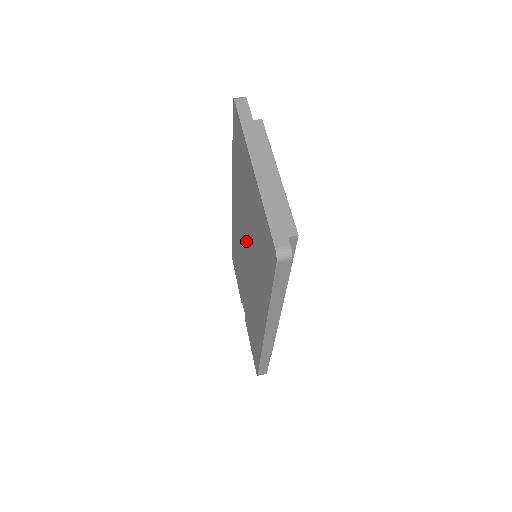
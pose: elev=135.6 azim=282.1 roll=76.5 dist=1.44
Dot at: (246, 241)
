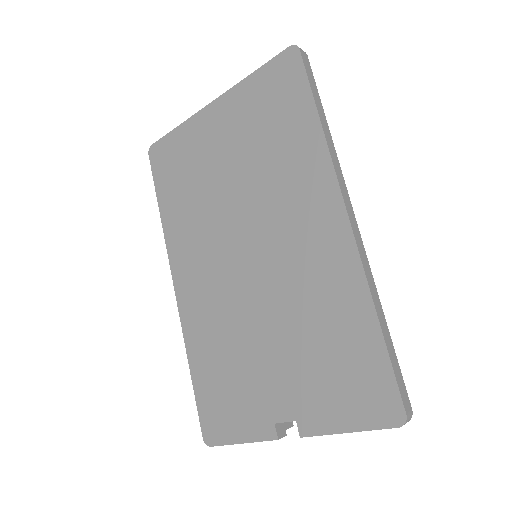
Dot at: (236, 231)
